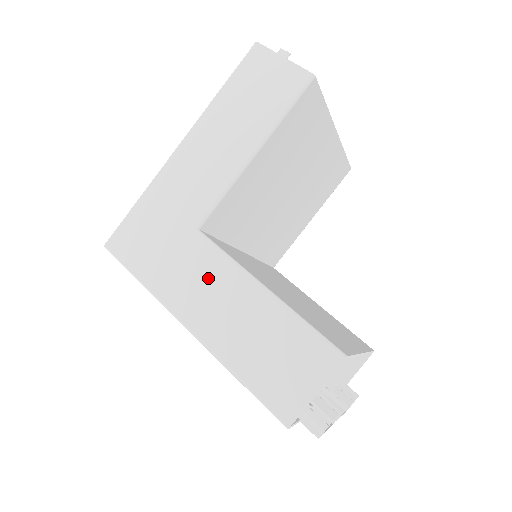
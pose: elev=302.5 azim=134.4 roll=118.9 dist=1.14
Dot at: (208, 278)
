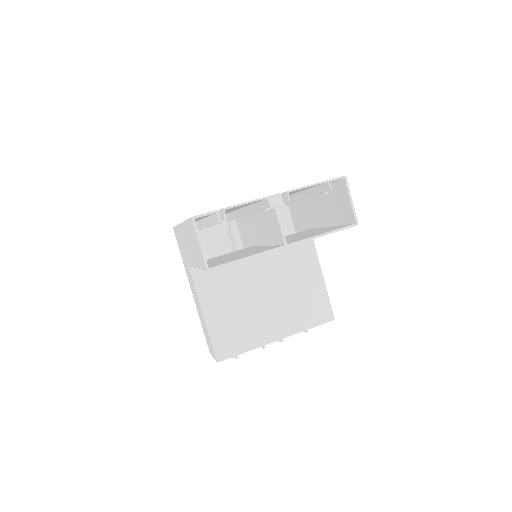
Dot at: (193, 288)
